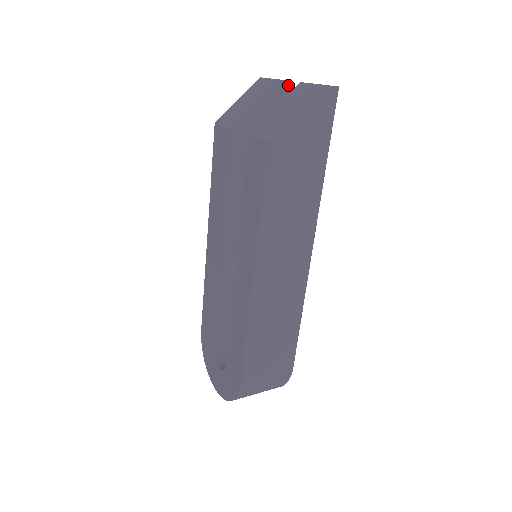
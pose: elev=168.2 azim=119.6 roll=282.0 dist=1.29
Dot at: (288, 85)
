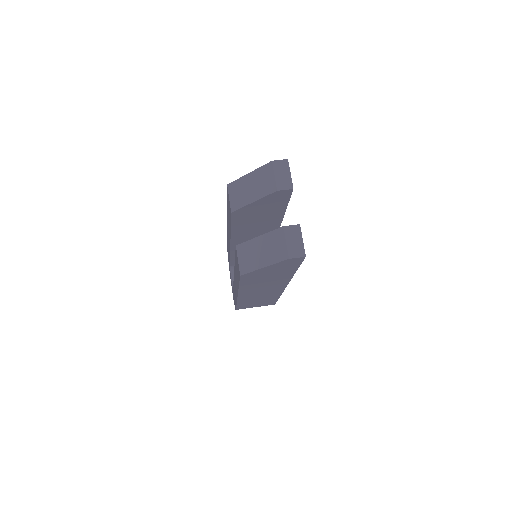
Dot at: (289, 191)
